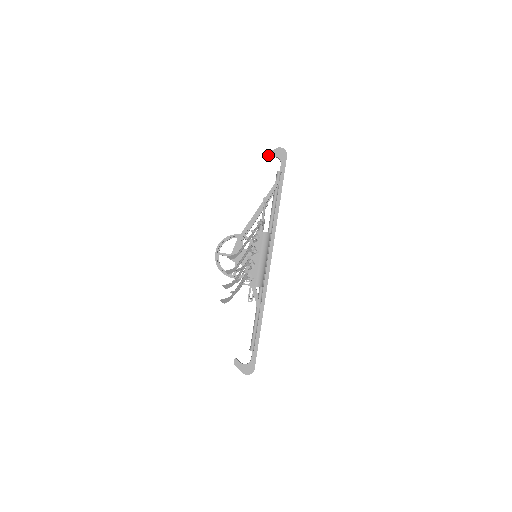
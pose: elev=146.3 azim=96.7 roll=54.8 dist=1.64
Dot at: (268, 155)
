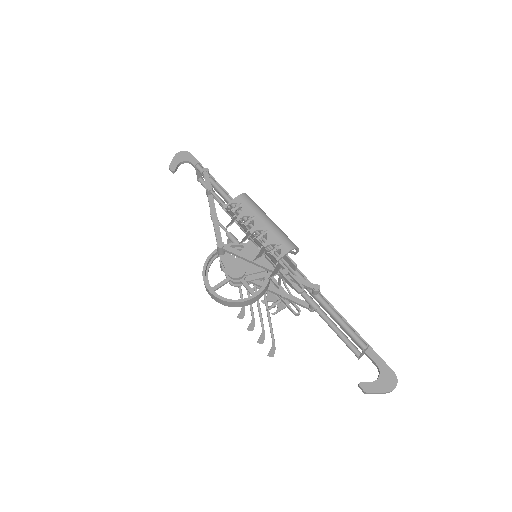
Dot at: (172, 167)
